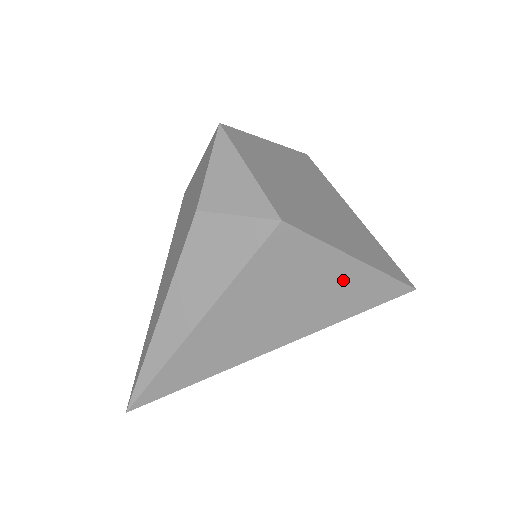
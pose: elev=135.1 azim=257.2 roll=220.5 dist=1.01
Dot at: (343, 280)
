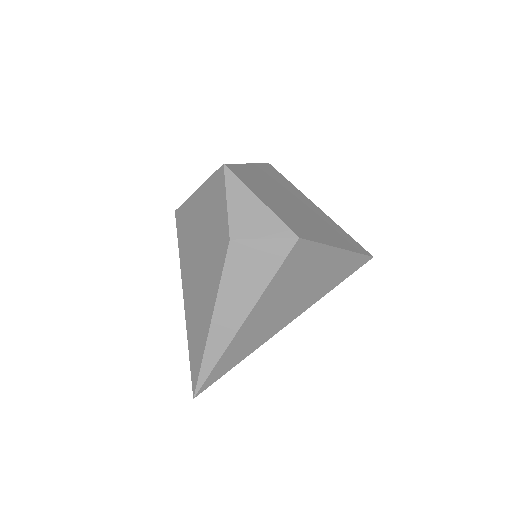
Dot at: (332, 265)
